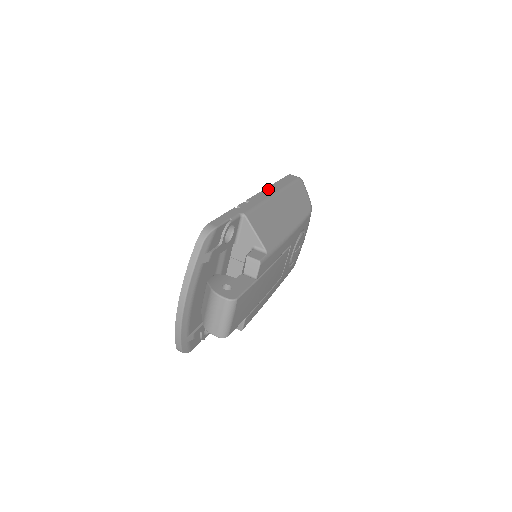
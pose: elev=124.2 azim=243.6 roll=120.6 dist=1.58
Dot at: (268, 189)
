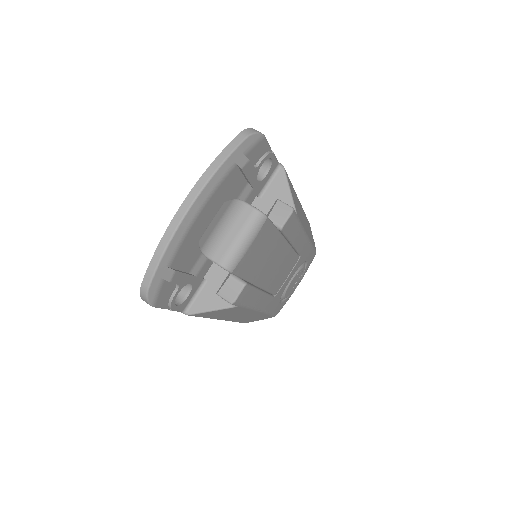
Dot at: occluded
